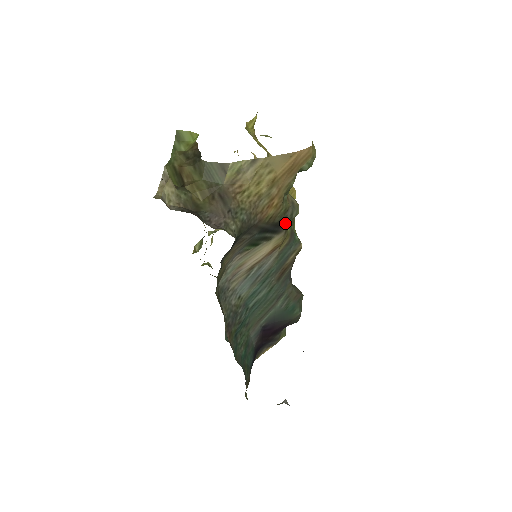
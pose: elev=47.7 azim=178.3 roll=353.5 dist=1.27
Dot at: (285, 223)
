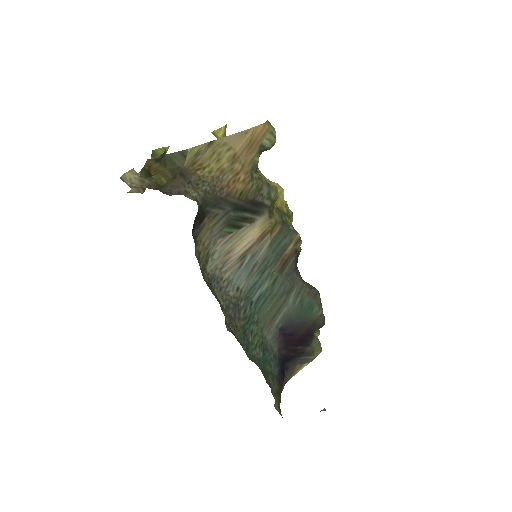
Dot at: (263, 202)
